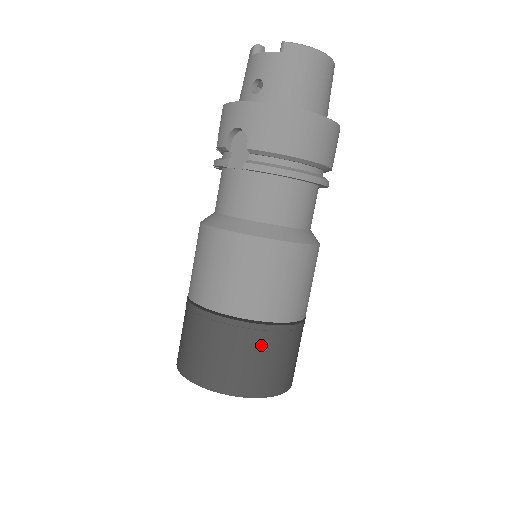
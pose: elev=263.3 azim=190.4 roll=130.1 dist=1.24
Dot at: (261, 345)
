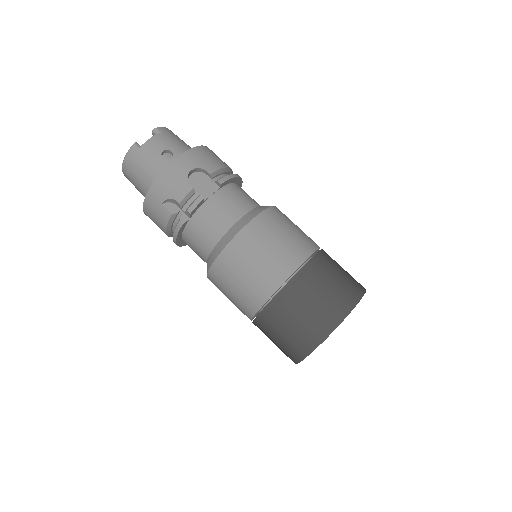
Dot at: (334, 260)
